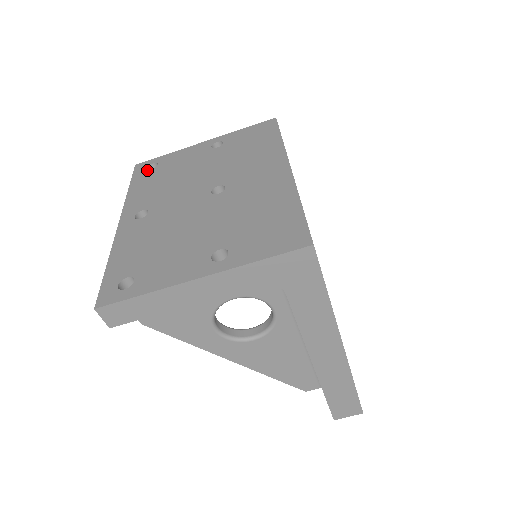
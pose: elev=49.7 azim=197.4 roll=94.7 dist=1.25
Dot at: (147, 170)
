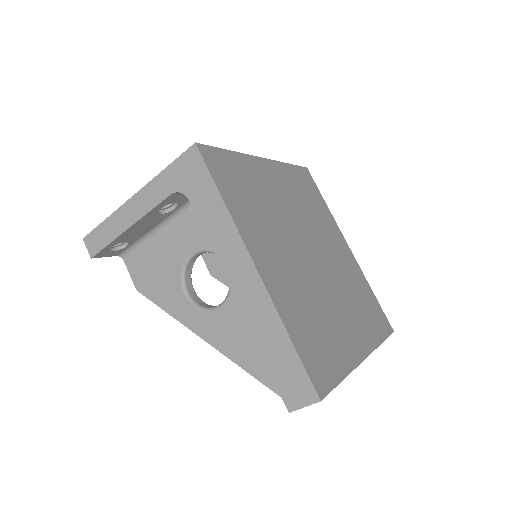
Dot at: occluded
